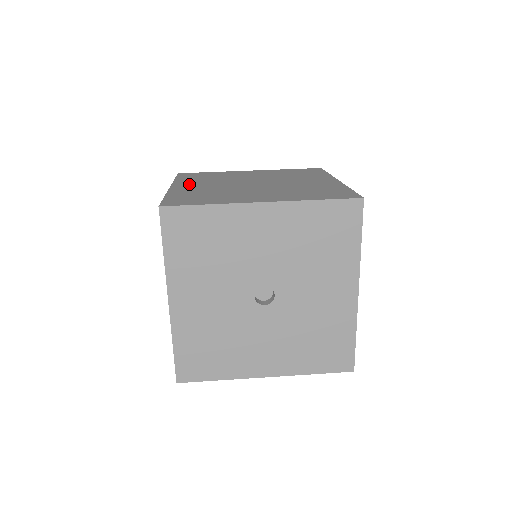
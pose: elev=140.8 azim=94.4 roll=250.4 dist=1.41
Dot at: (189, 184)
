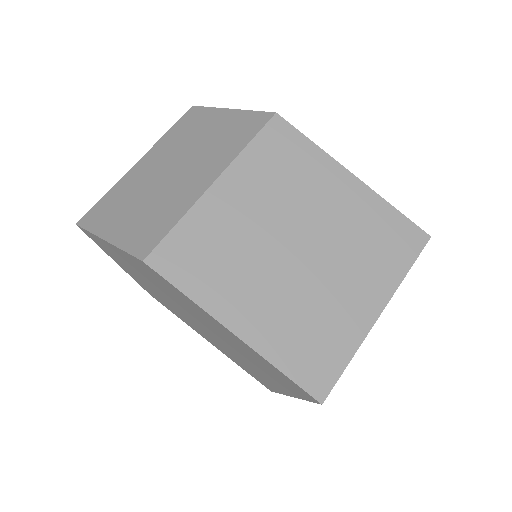
Dot at: (238, 306)
